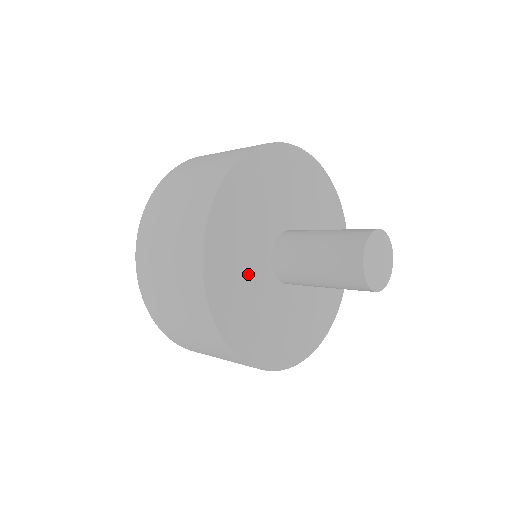
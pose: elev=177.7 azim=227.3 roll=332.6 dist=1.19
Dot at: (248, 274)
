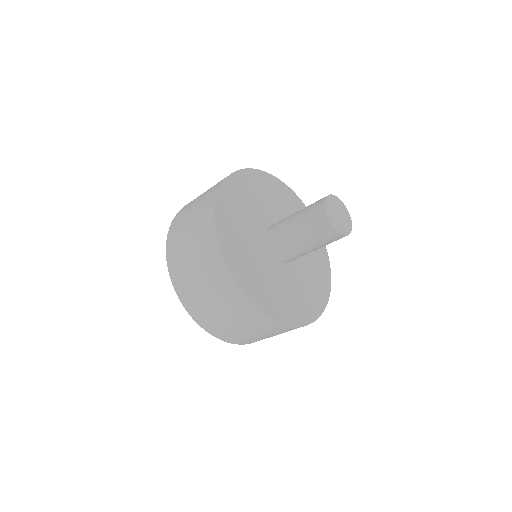
Dot at: (249, 244)
